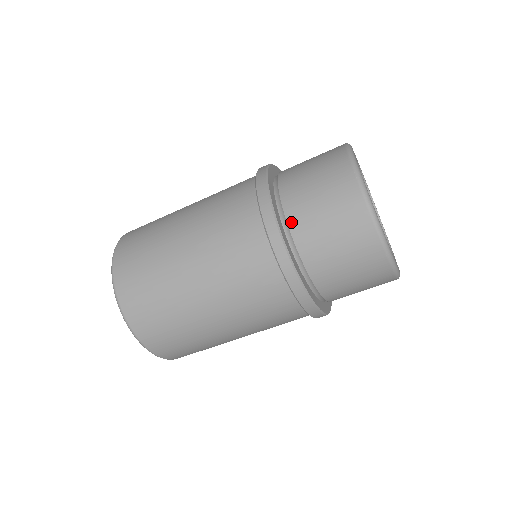
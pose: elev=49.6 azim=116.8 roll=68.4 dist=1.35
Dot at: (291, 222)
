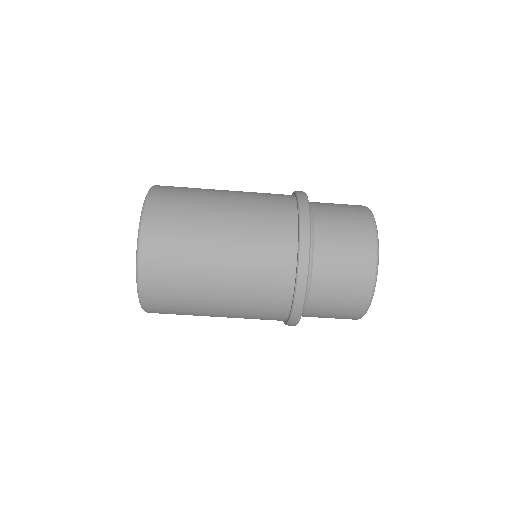
Dot at: (315, 277)
